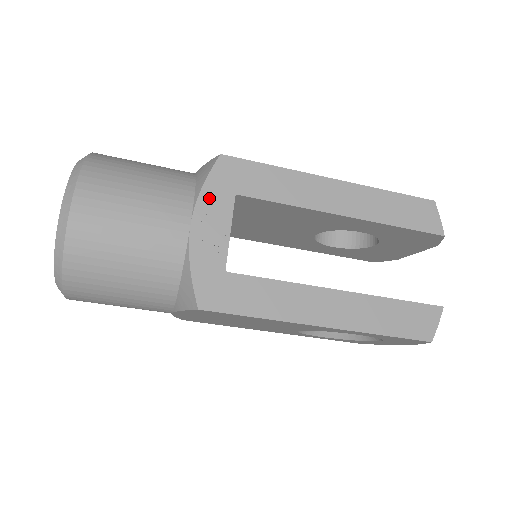
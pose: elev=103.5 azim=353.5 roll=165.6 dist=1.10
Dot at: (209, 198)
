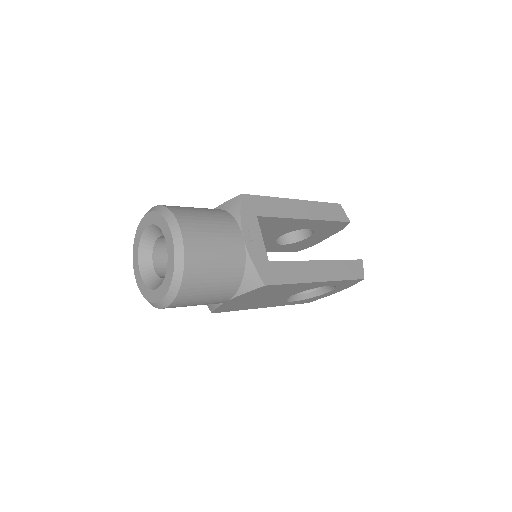
Dot at: (246, 221)
